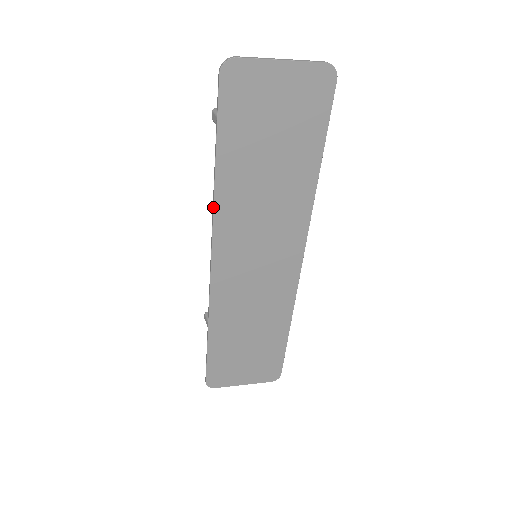
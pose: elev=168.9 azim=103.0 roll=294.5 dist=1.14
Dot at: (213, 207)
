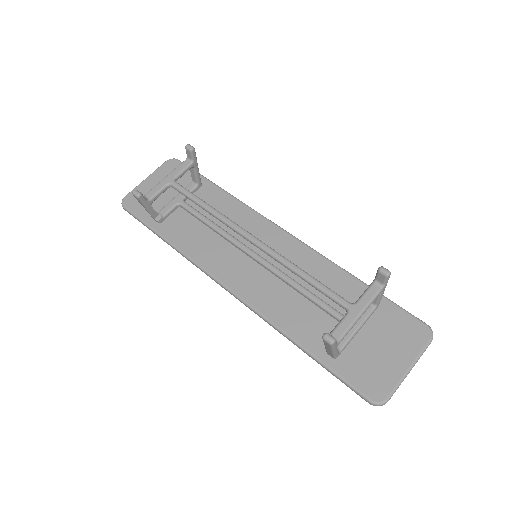
Dot at: (273, 327)
